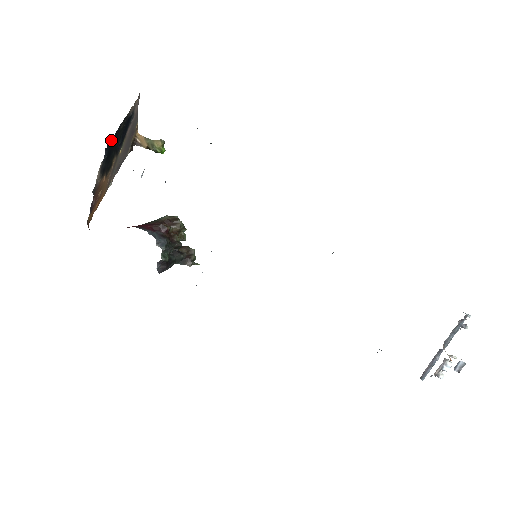
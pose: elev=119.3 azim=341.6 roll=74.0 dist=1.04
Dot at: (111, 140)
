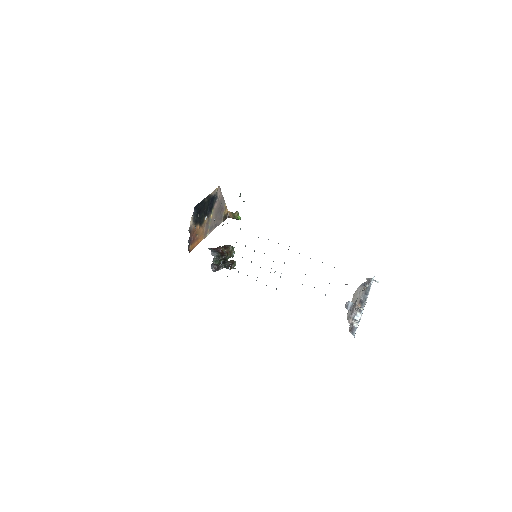
Dot at: (198, 205)
